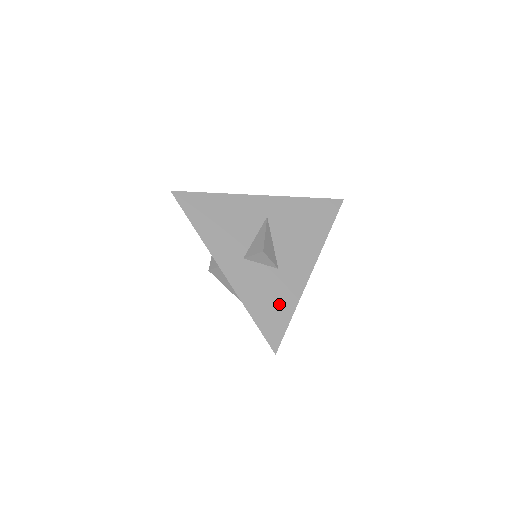
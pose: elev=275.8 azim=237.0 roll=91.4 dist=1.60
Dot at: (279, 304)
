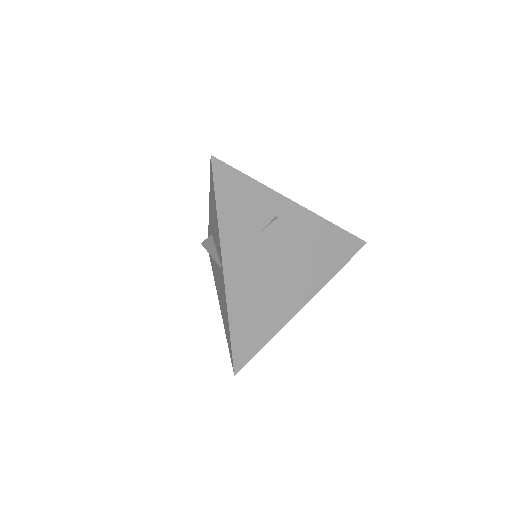
Dot at: occluded
